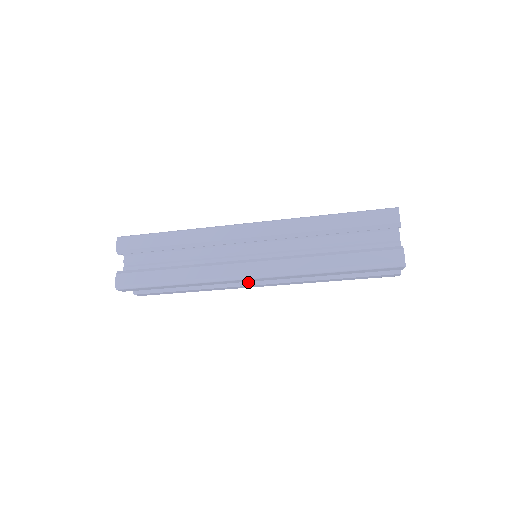
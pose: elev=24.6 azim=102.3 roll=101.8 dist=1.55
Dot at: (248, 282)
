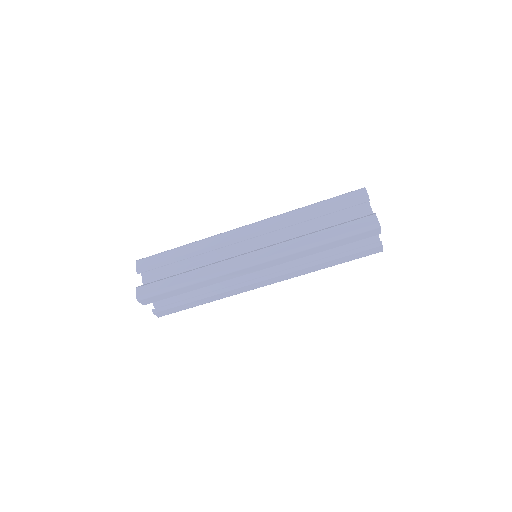
Dot at: (252, 280)
